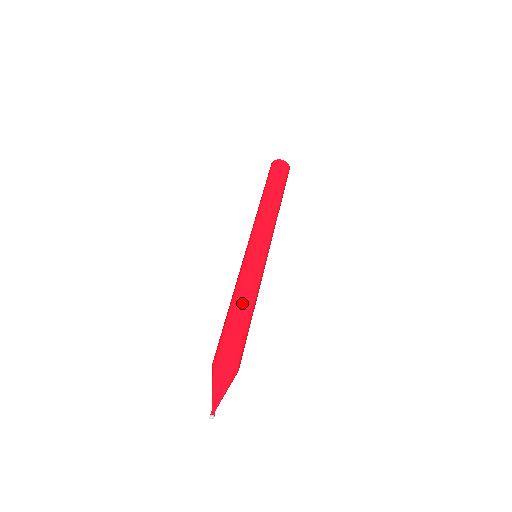
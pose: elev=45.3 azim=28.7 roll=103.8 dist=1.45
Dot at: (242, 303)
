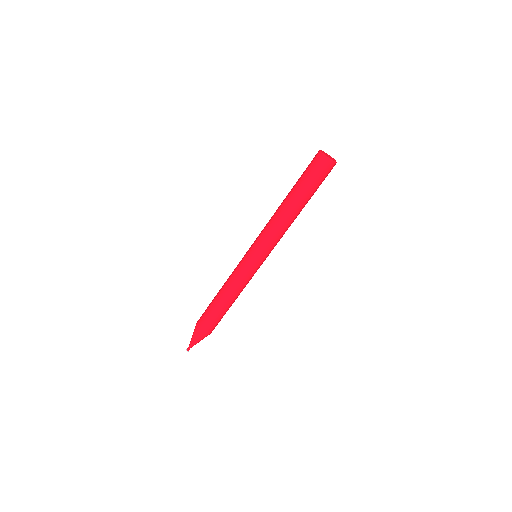
Dot at: (223, 298)
